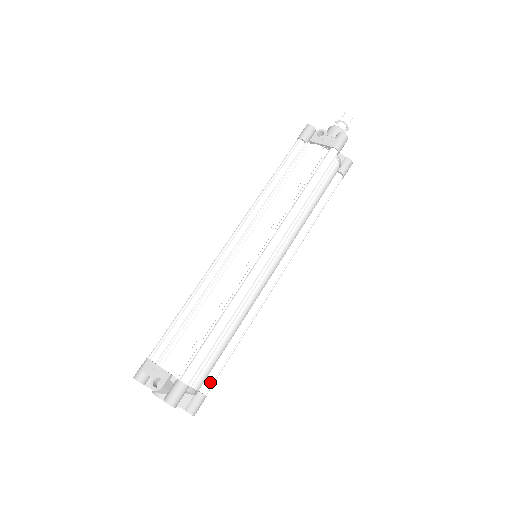
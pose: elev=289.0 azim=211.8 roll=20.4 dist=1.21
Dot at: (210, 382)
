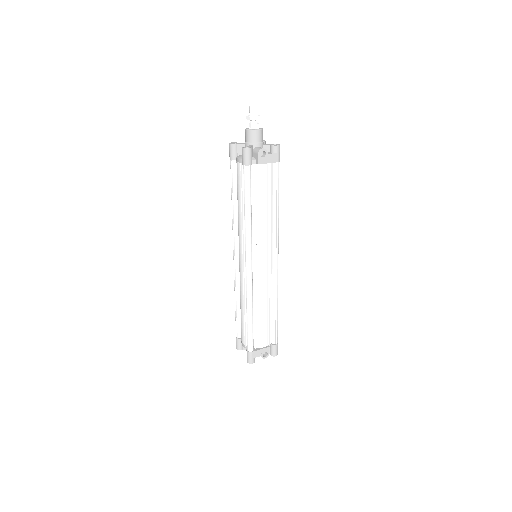
Dot at: occluded
